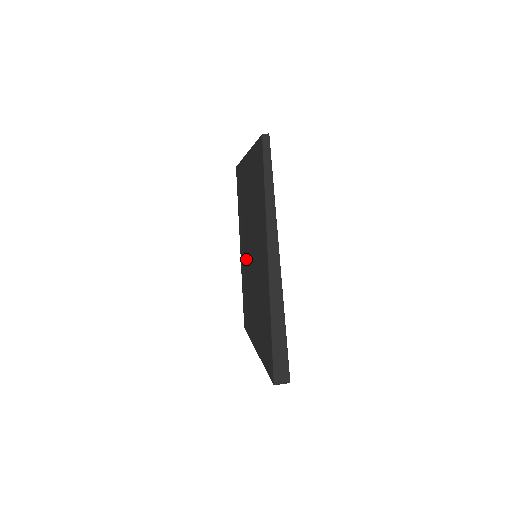
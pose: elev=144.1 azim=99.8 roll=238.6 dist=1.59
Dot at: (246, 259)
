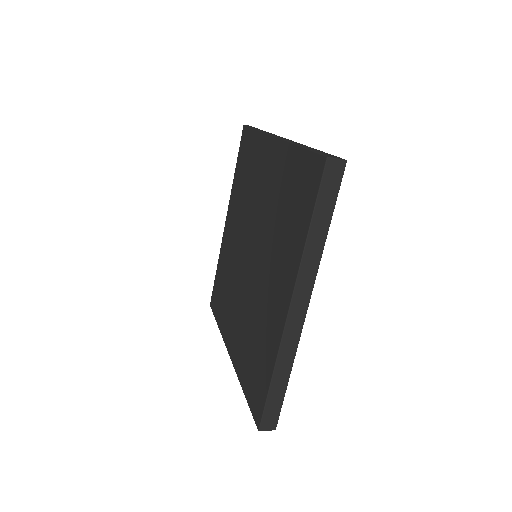
Dot at: (243, 301)
